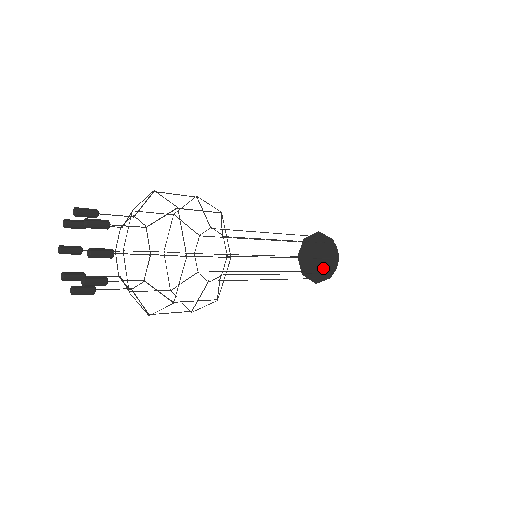
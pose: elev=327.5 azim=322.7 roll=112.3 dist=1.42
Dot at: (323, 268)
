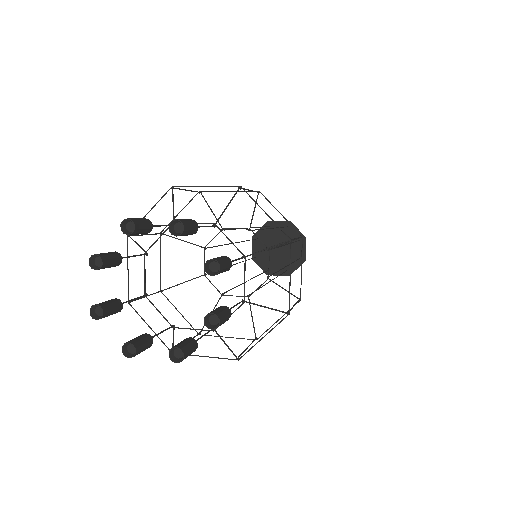
Dot at: (291, 256)
